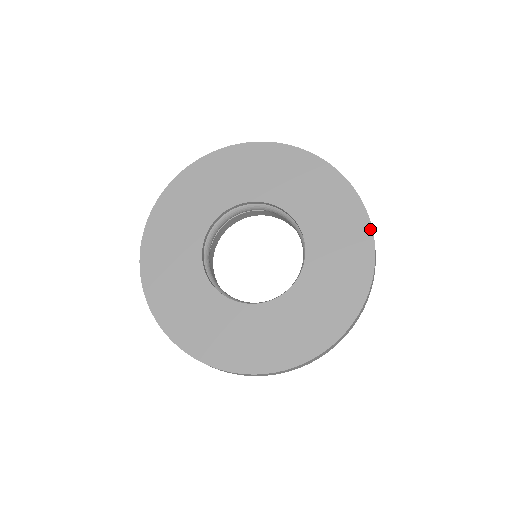
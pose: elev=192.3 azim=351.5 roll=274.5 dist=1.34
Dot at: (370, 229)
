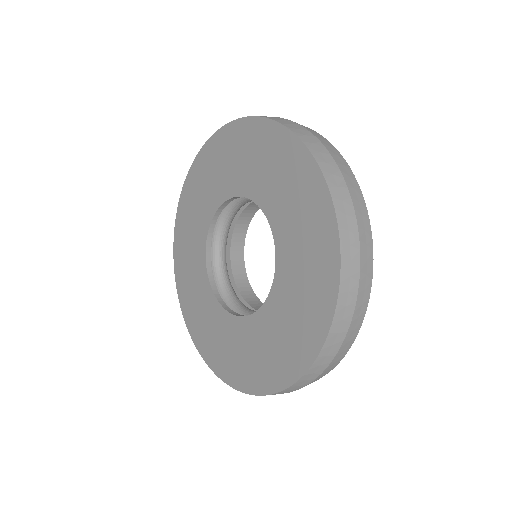
Dot at: (325, 333)
